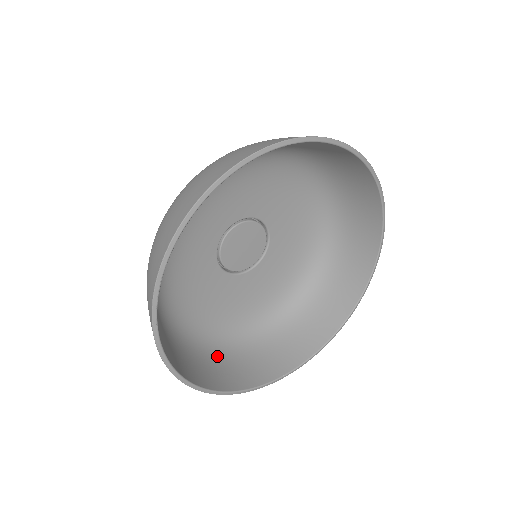
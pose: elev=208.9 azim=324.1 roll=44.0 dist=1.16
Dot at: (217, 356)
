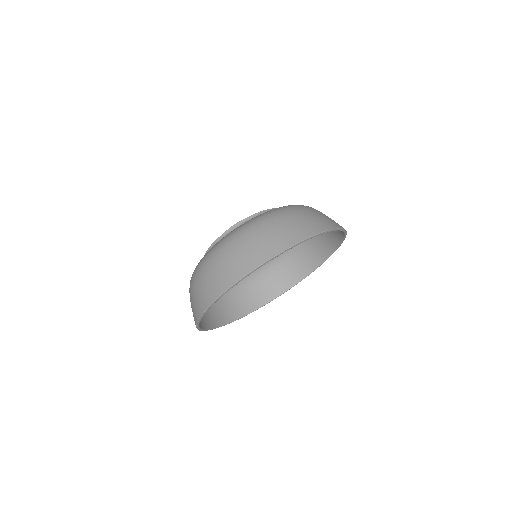
Dot at: (222, 298)
